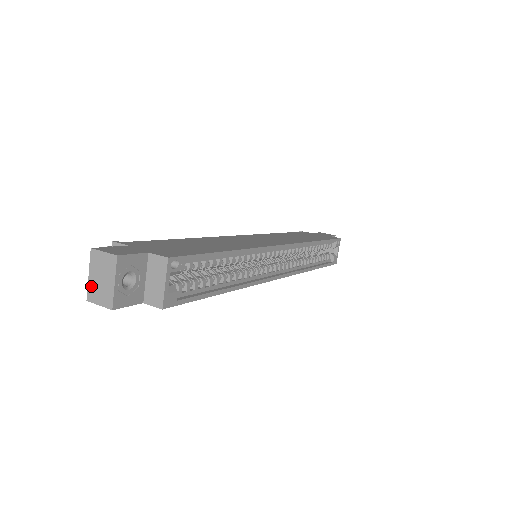
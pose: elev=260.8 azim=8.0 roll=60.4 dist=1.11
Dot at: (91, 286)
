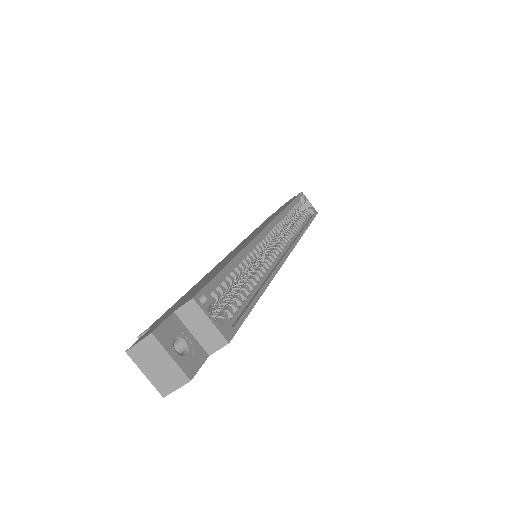
Dot at: (155, 382)
